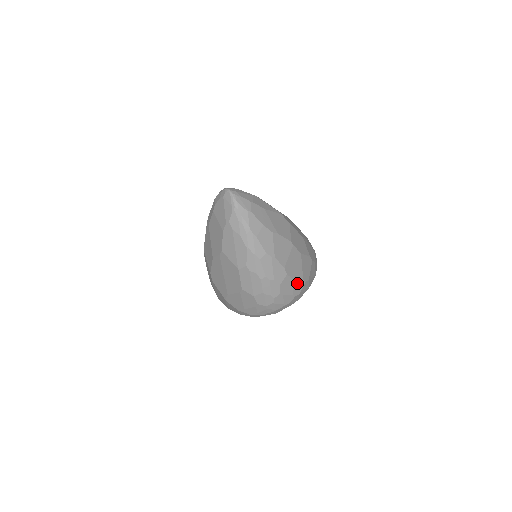
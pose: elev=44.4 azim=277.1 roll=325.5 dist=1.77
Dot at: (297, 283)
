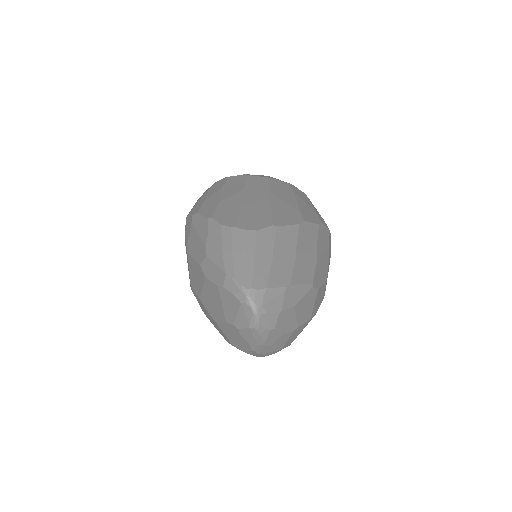
Dot at: occluded
